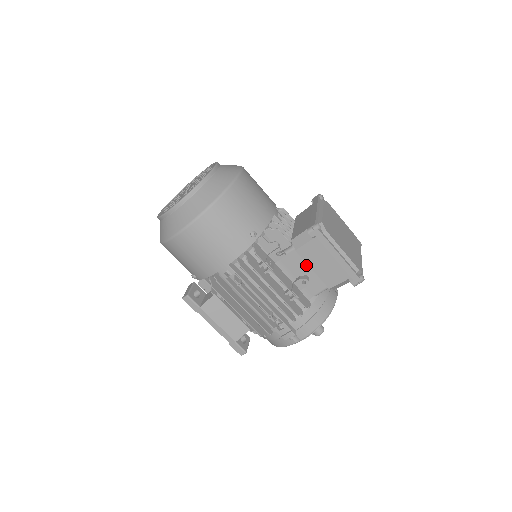
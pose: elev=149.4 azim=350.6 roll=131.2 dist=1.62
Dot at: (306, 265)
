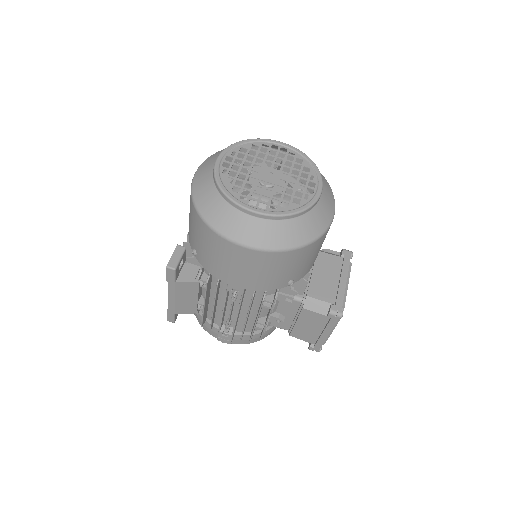
Dot at: (294, 313)
